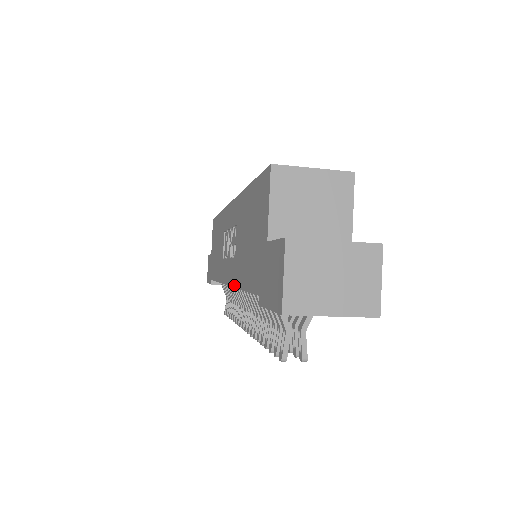
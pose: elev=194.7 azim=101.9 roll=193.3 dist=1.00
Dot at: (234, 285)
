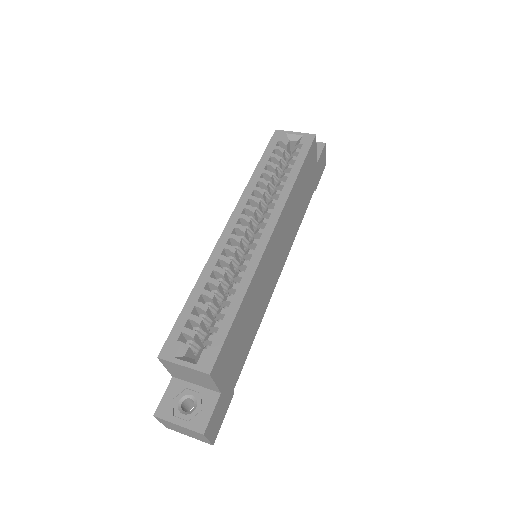
Dot at: occluded
